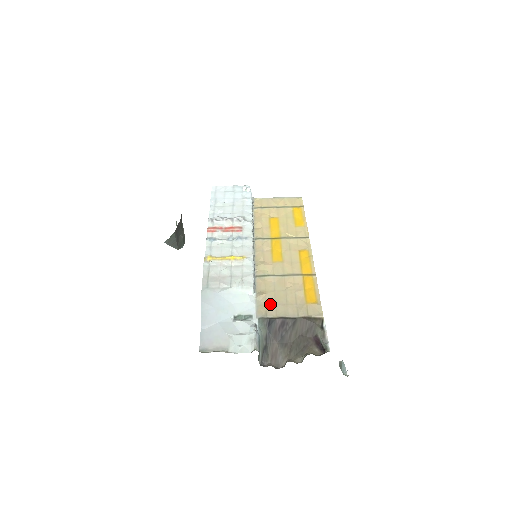
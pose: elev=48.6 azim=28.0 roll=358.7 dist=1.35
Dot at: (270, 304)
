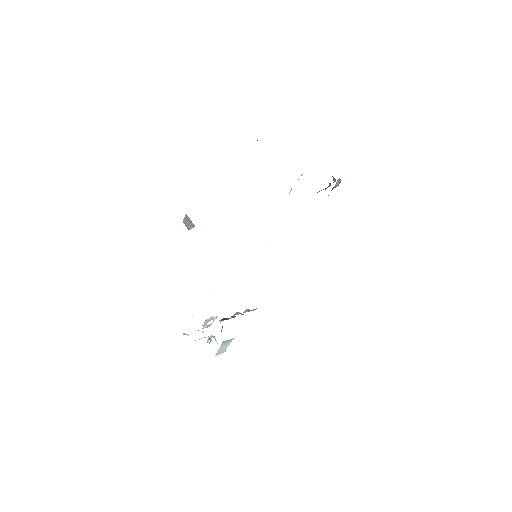
Dot at: occluded
